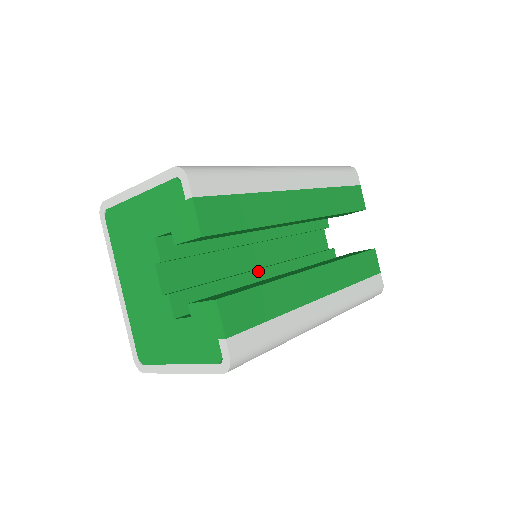
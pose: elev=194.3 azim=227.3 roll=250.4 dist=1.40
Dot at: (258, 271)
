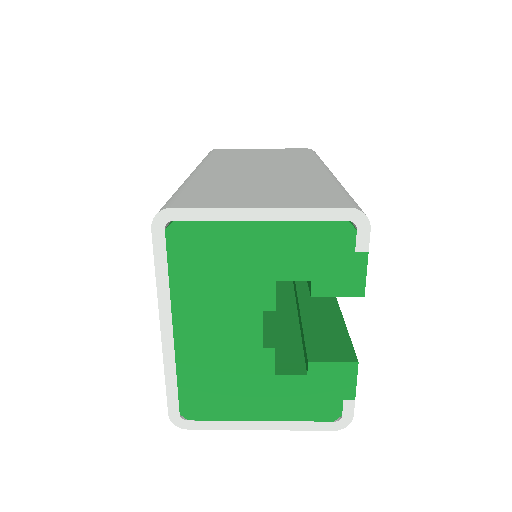
Dot at: occluded
